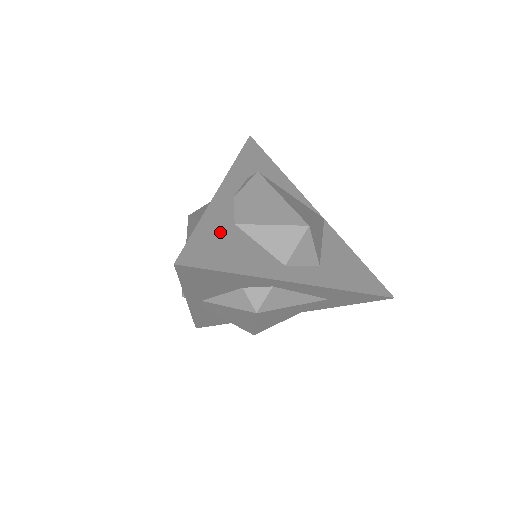
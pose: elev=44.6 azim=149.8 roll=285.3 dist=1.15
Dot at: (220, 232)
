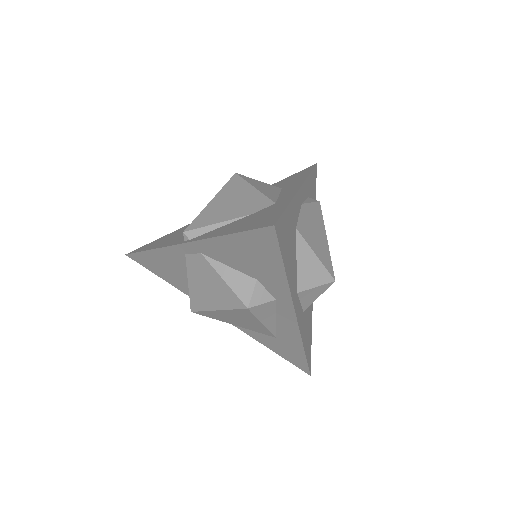
Dot at: (291, 226)
